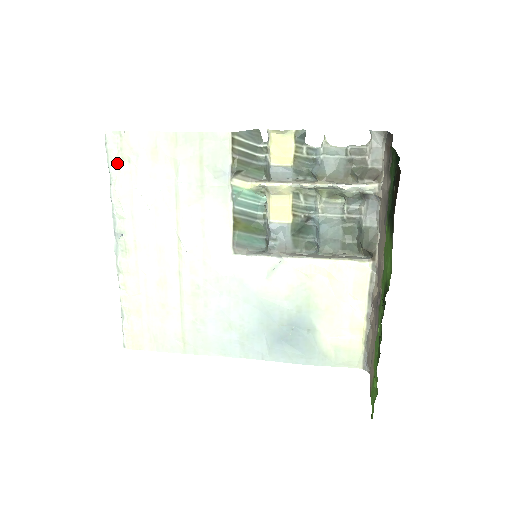
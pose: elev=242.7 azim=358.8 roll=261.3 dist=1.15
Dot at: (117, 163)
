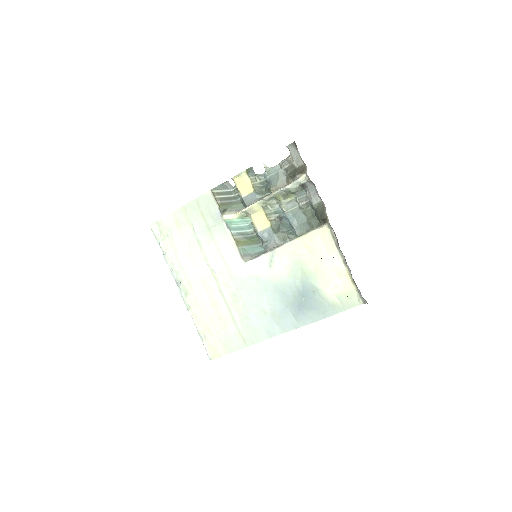
Dot at: (162, 240)
